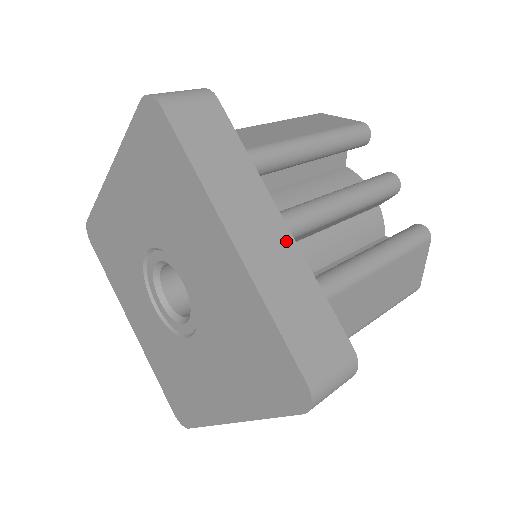
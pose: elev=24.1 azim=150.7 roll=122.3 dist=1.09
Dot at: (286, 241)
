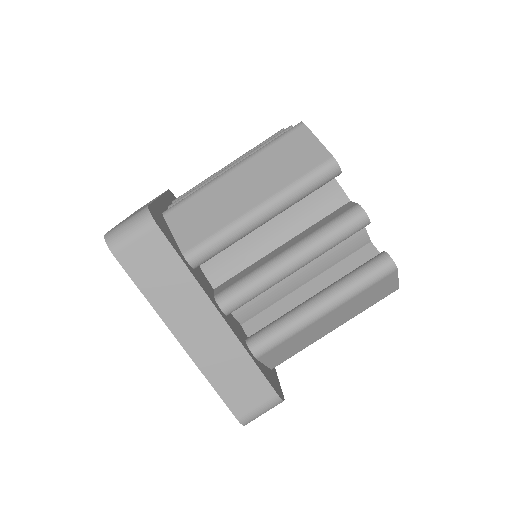
Dot at: (223, 331)
